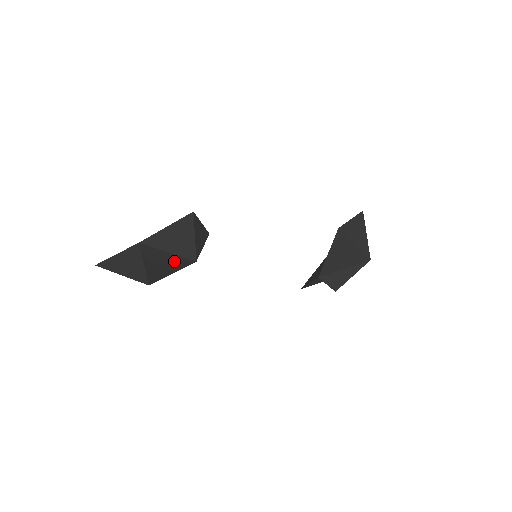
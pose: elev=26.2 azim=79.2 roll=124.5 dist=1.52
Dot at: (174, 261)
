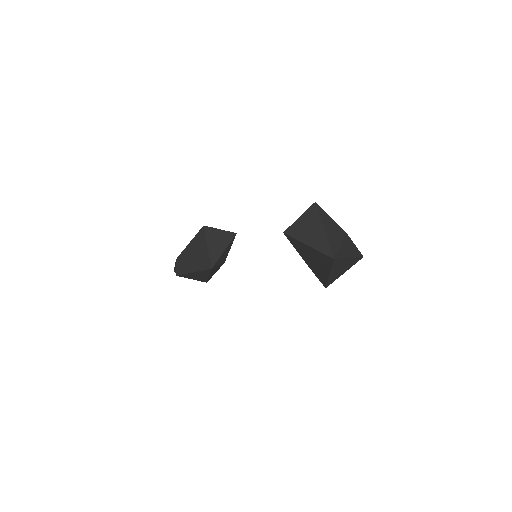
Dot at: (195, 272)
